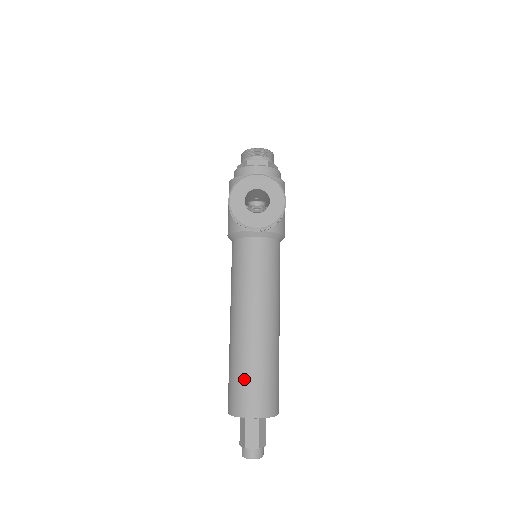
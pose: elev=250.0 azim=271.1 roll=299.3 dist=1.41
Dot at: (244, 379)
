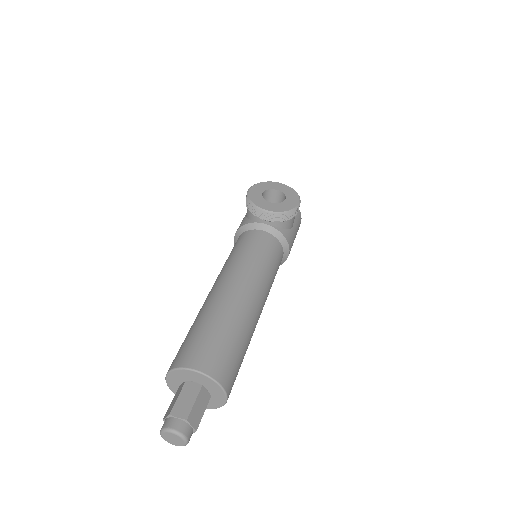
Dot at: (203, 332)
